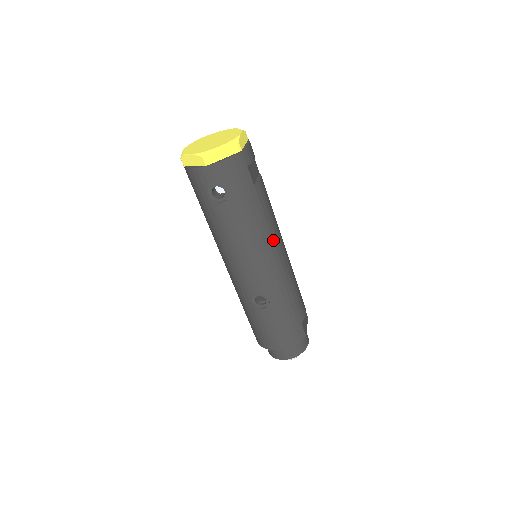
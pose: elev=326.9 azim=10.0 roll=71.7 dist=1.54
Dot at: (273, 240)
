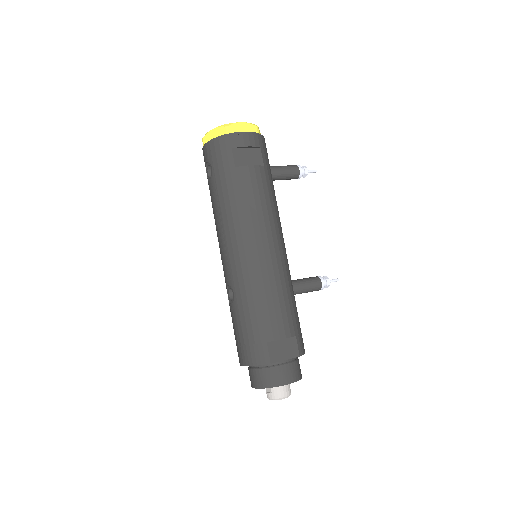
Dot at: (247, 228)
